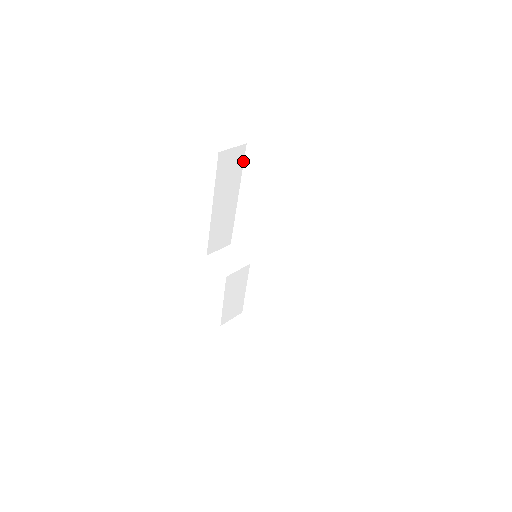
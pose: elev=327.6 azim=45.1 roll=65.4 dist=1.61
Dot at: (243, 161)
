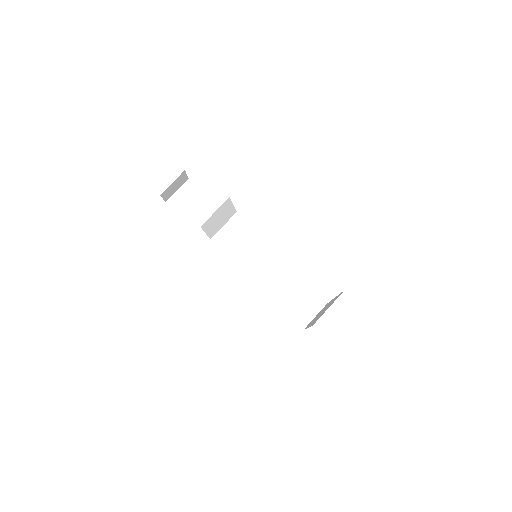
Dot at: occluded
